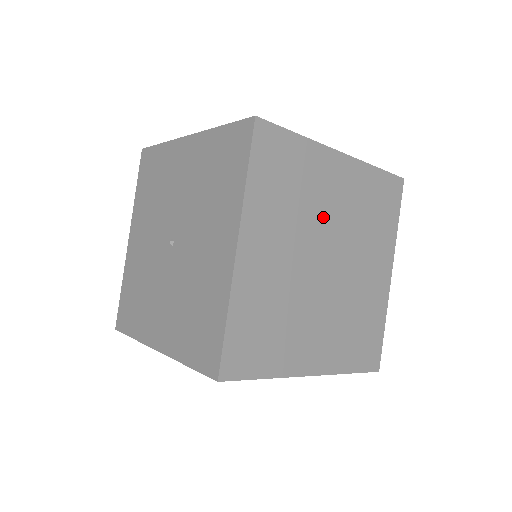
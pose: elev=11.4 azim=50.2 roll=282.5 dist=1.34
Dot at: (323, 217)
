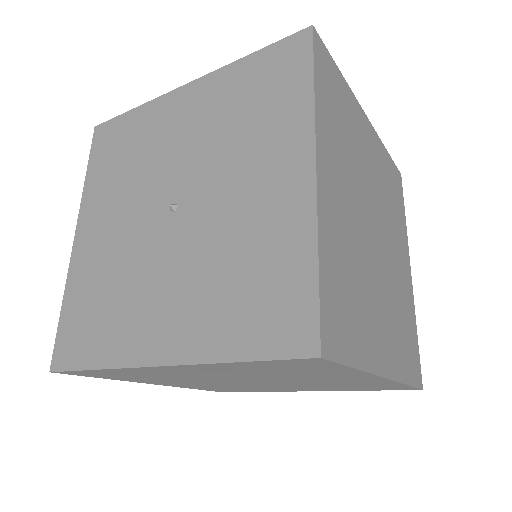
Dot at: (366, 177)
